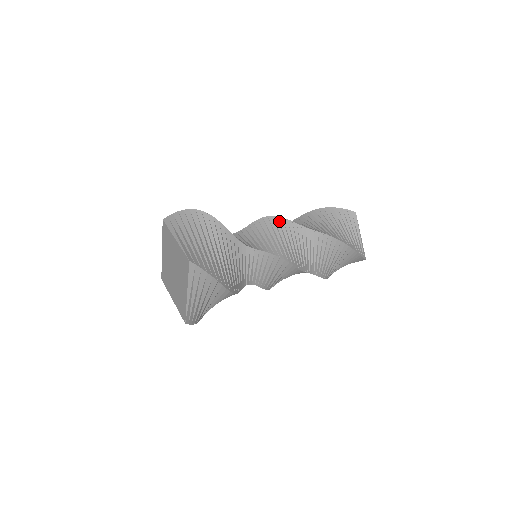
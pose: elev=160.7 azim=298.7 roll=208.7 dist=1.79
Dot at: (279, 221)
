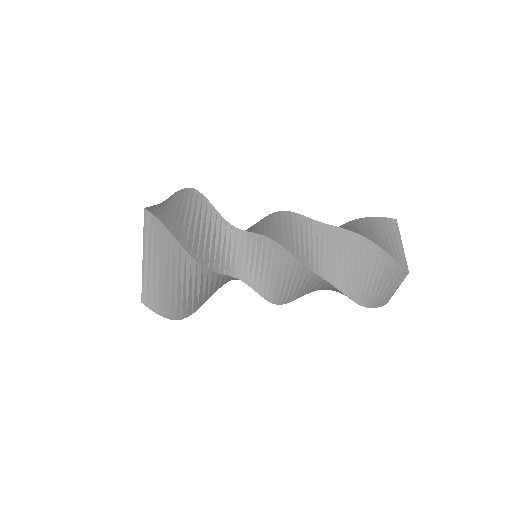
Dot at: (285, 214)
